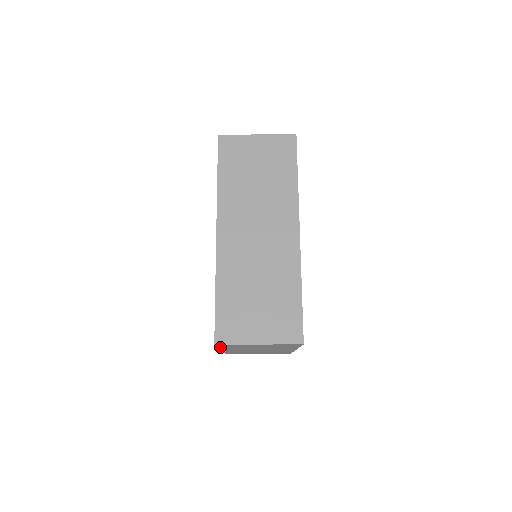
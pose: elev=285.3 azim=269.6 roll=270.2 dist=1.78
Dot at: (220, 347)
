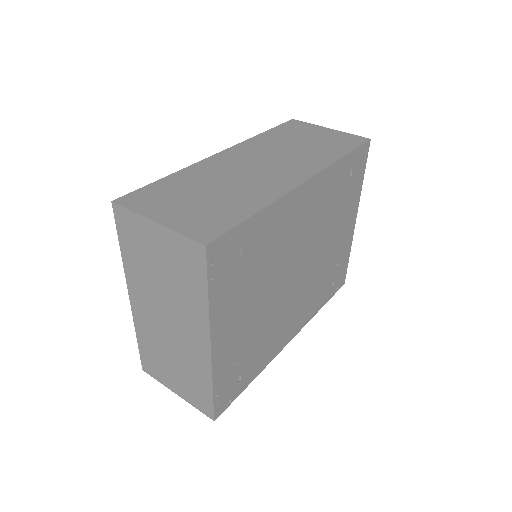
Dot at: (122, 247)
